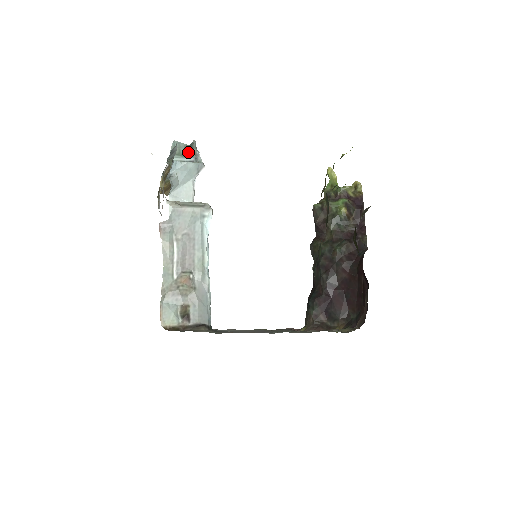
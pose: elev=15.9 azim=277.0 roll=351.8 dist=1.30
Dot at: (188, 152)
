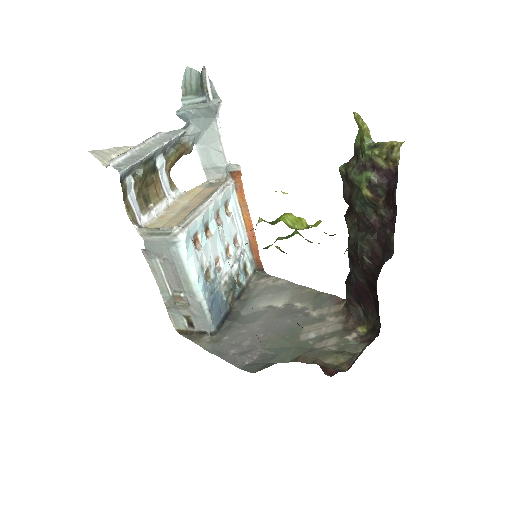
Dot at: (200, 86)
